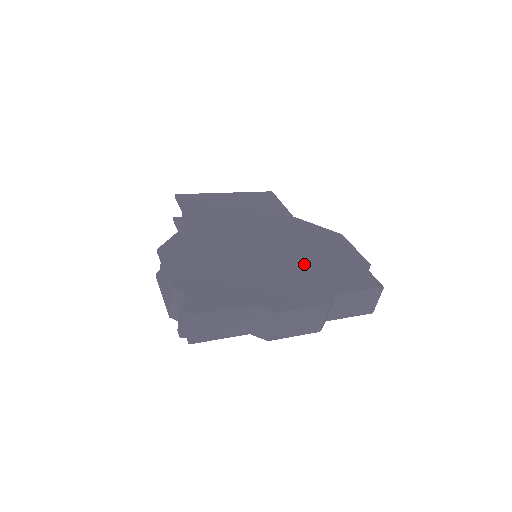
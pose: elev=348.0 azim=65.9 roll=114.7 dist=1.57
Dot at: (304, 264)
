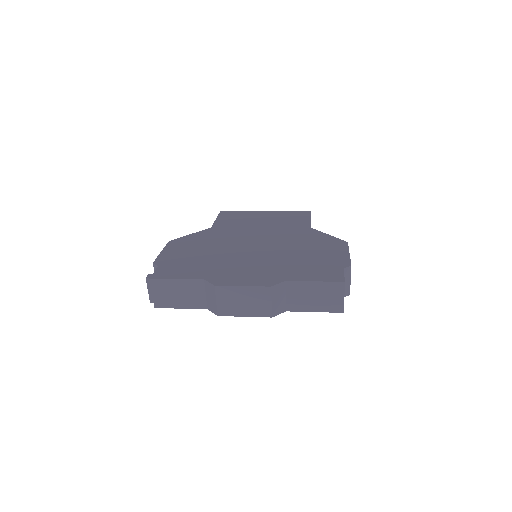
Dot at: (280, 259)
